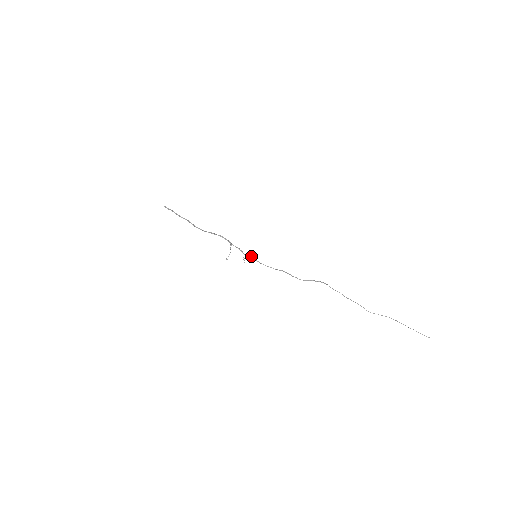
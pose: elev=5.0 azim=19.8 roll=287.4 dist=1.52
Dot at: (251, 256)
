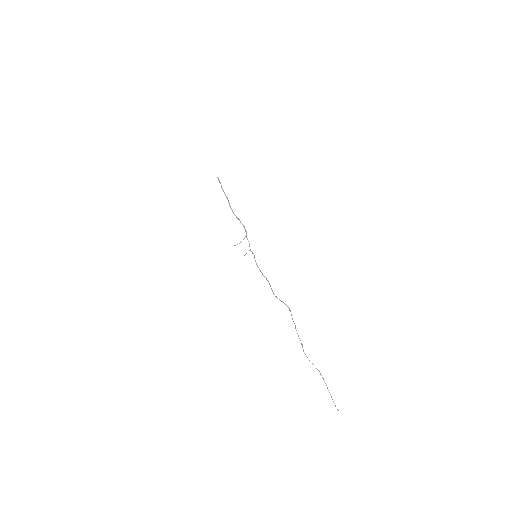
Dot at: (254, 255)
